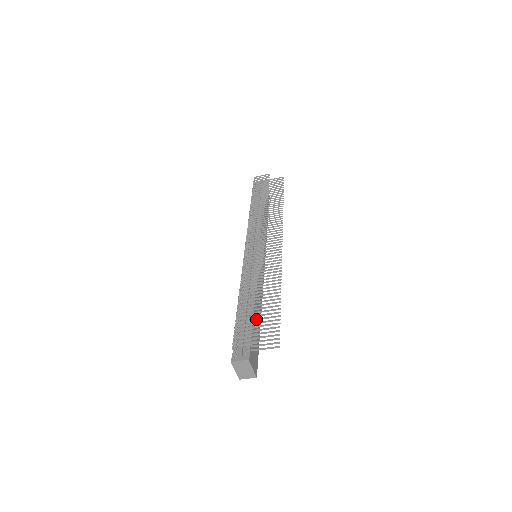
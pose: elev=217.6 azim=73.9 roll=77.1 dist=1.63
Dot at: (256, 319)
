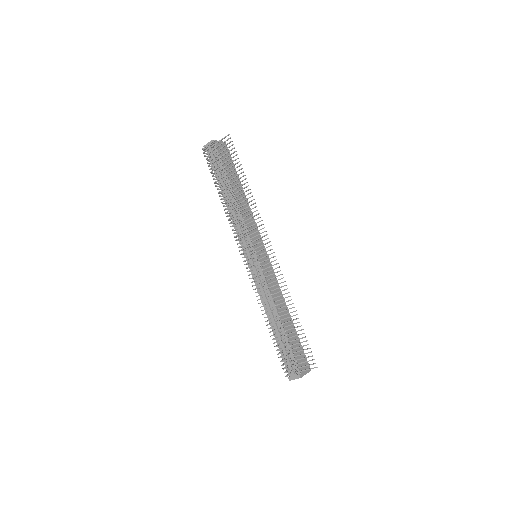
Dot at: occluded
